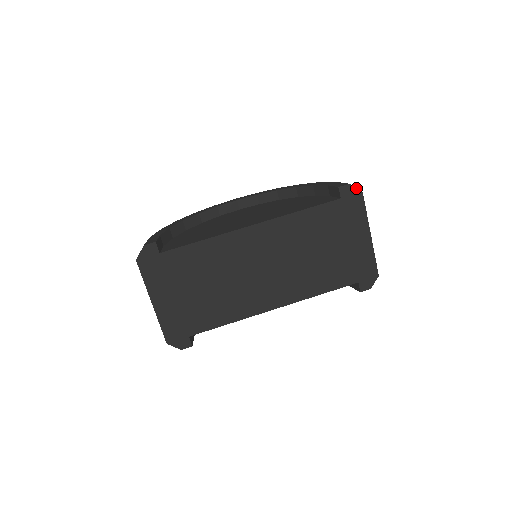
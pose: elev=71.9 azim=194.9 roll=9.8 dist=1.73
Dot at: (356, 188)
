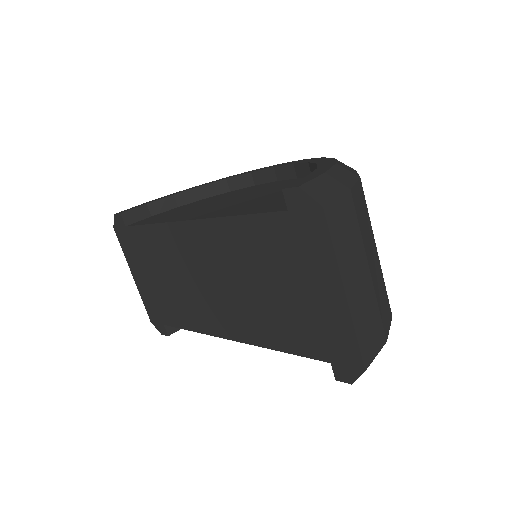
Dot at: (311, 197)
